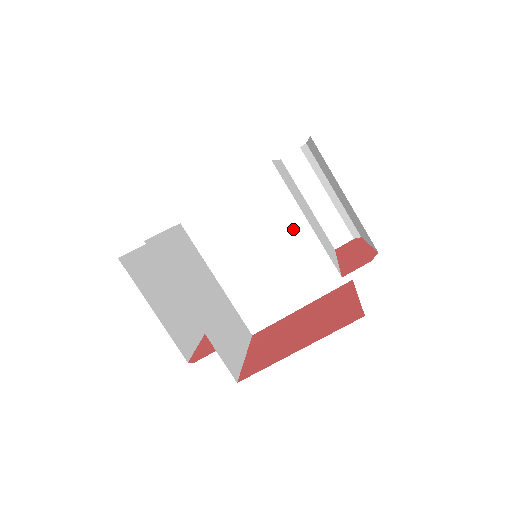
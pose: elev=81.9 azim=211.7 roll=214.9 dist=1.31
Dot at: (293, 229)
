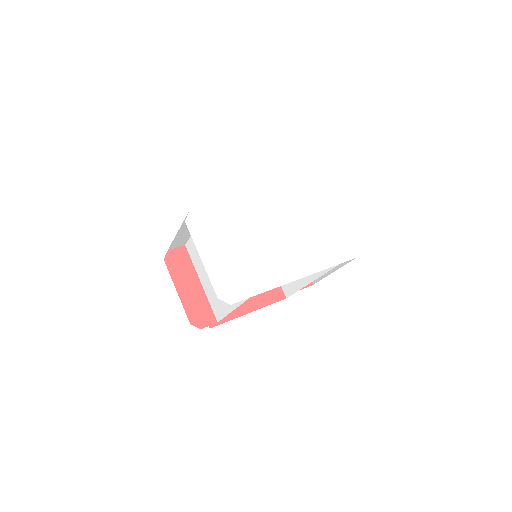
Dot at: occluded
